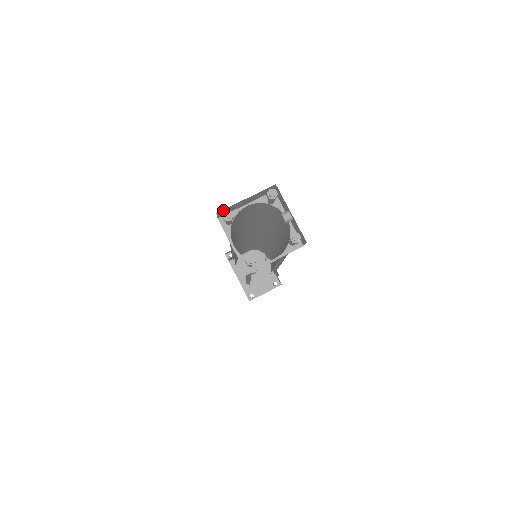
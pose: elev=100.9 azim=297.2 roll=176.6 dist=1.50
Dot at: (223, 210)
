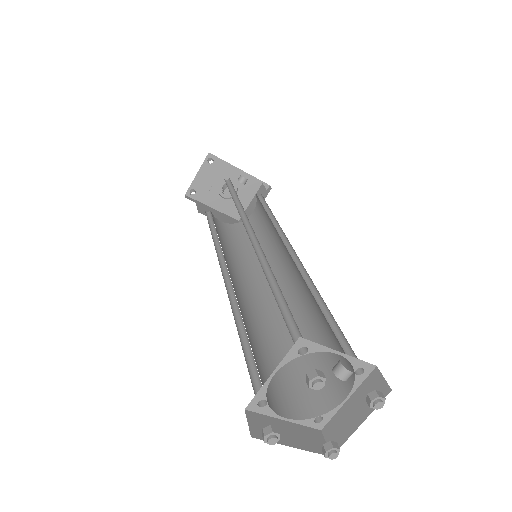
Dot at: occluded
